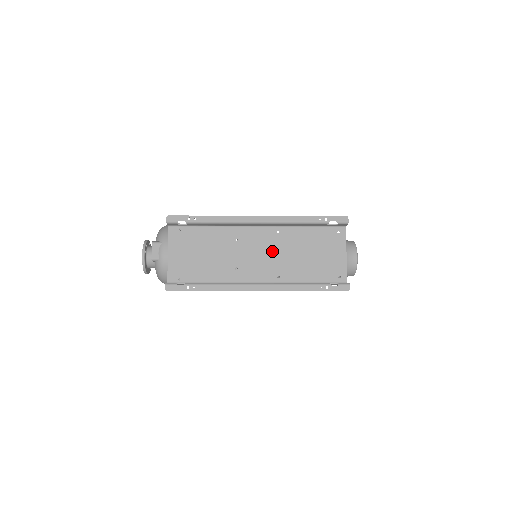
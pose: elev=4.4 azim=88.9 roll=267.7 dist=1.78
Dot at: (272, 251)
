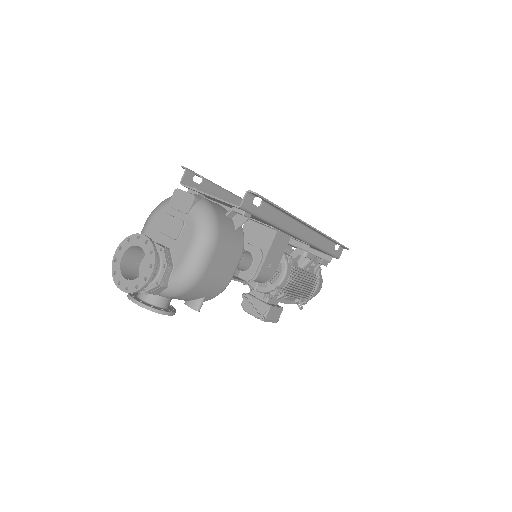
Dot at: occluded
